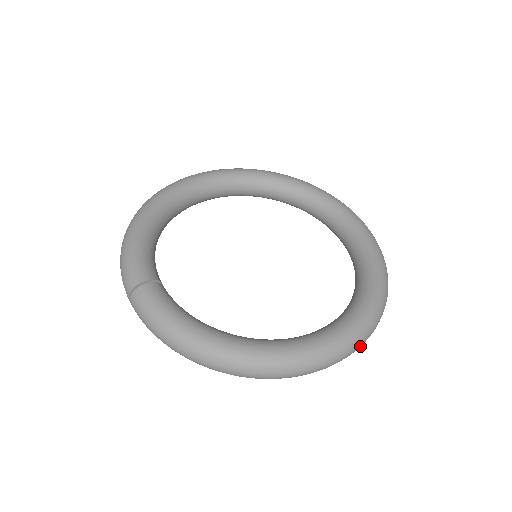
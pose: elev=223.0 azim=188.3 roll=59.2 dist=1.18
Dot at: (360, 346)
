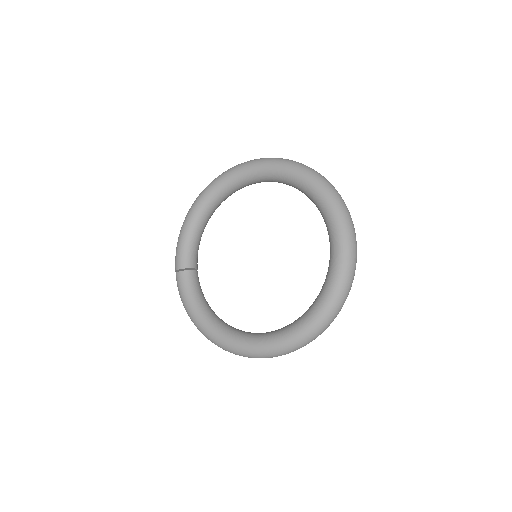
Dot at: occluded
